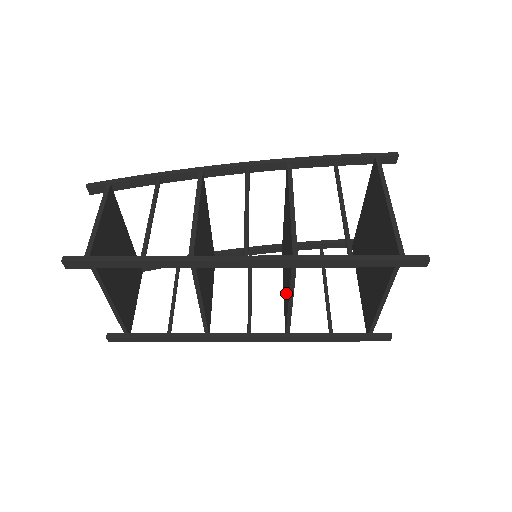
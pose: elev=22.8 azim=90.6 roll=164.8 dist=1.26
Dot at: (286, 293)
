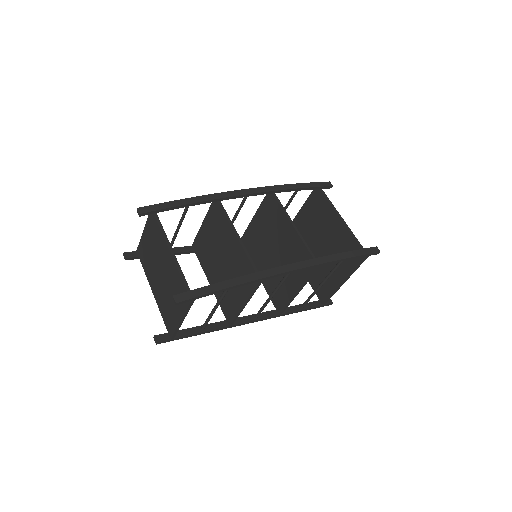
Dot at: (258, 255)
